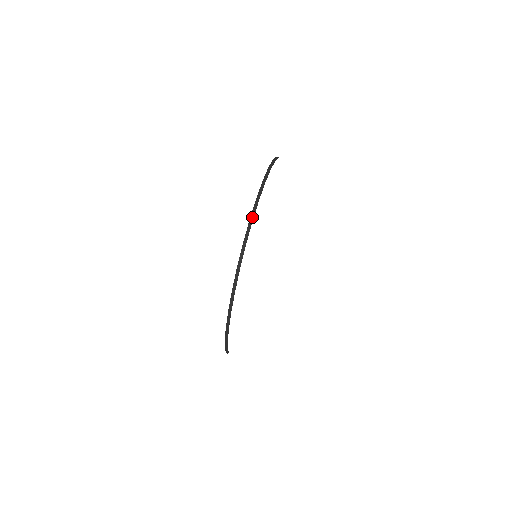
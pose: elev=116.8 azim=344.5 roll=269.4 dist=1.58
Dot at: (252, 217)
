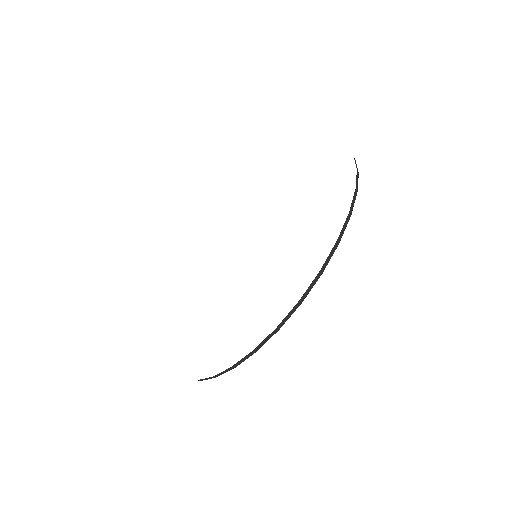
Dot at: (237, 364)
